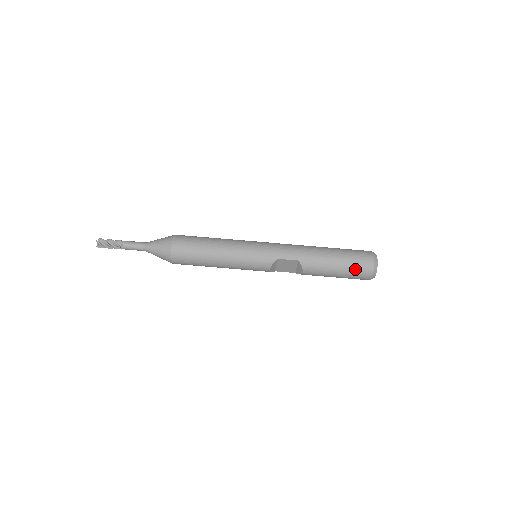
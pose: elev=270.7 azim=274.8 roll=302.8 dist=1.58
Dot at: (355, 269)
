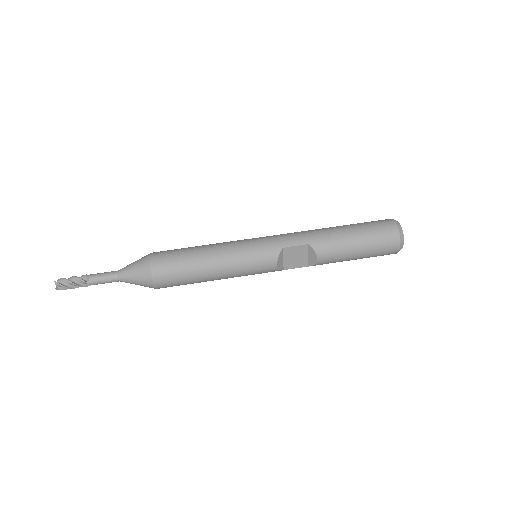
Dot at: (378, 239)
